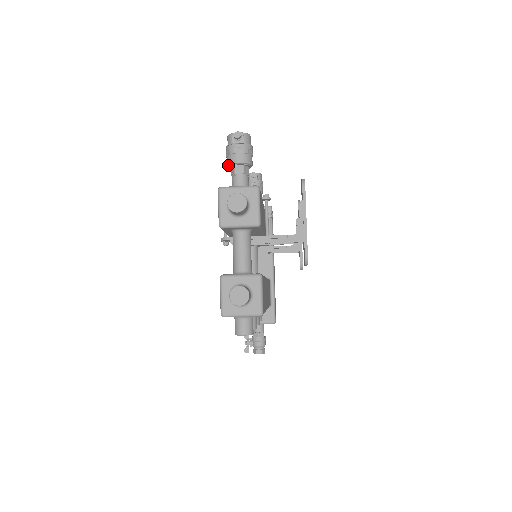
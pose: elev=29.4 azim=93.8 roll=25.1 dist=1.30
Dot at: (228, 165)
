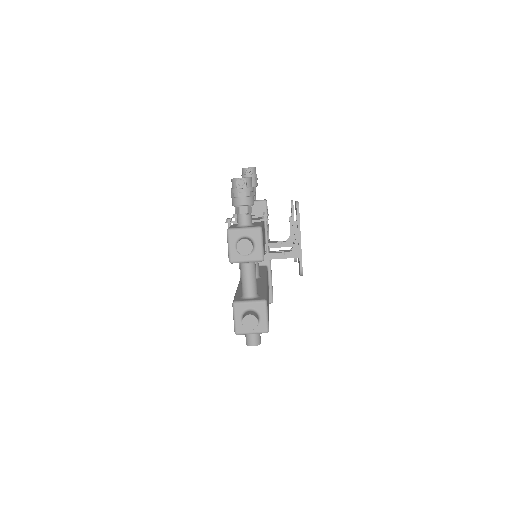
Dot at: occluded
